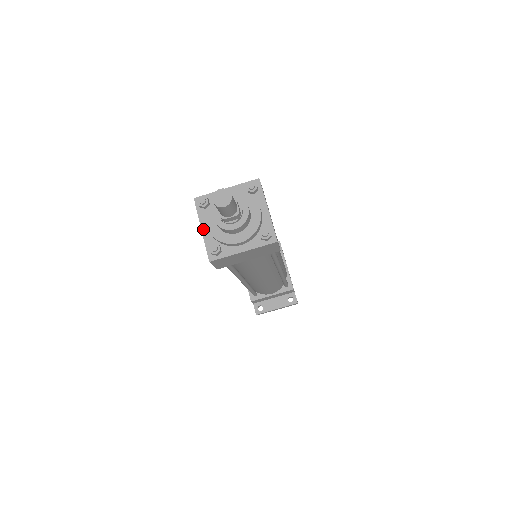
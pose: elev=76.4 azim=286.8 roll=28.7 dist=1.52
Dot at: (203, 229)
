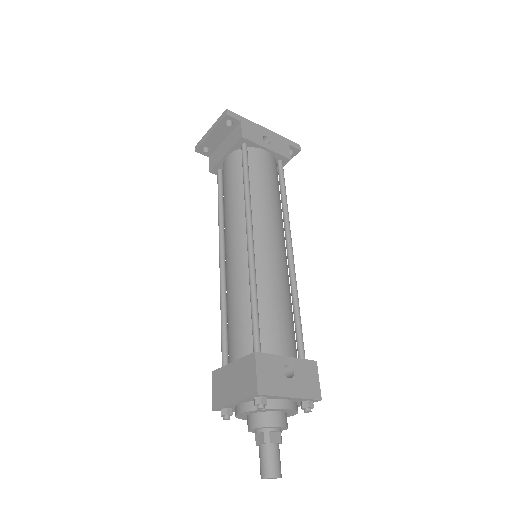
Dot at: occluded
